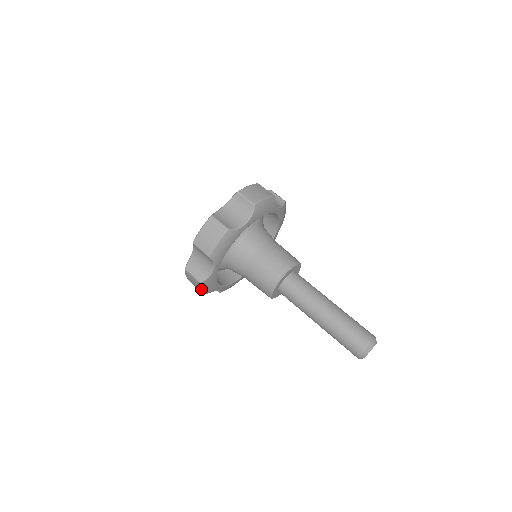
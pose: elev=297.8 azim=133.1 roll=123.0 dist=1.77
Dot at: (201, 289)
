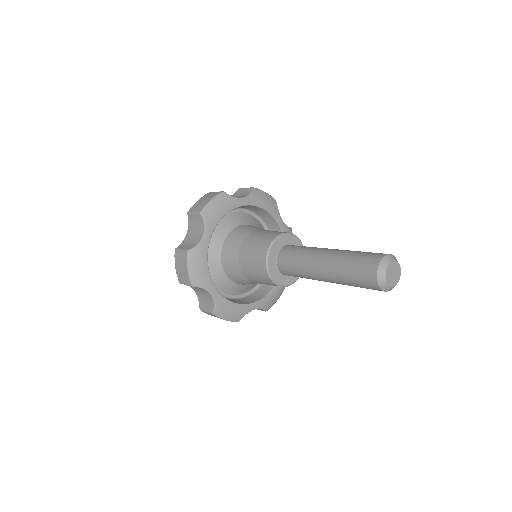
Dot at: (212, 200)
